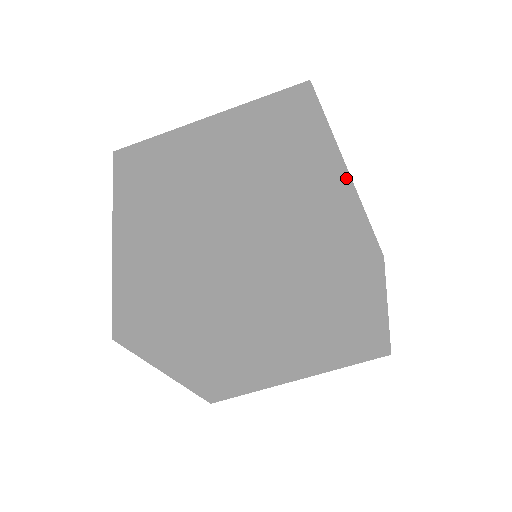
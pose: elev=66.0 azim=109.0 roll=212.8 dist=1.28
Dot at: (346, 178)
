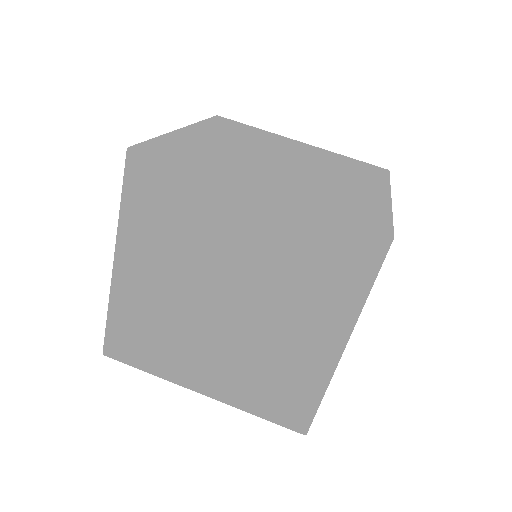
Dot at: (288, 207)
